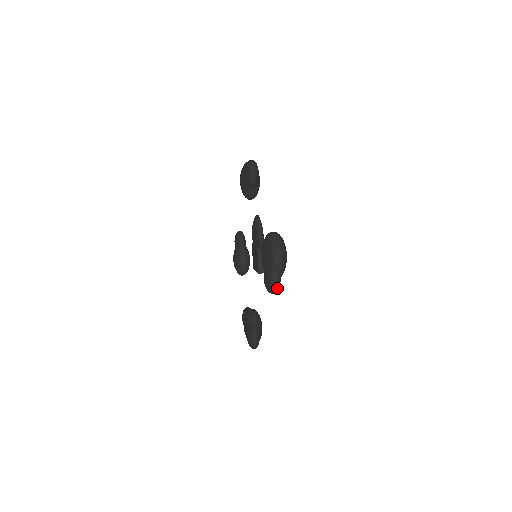
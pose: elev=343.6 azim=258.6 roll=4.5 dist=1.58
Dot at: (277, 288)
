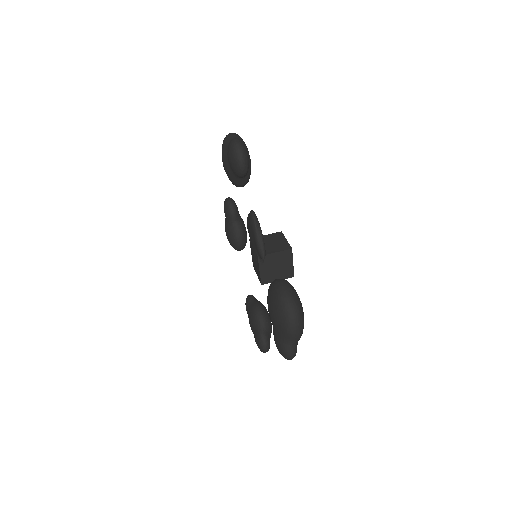
Dot at: occluded
